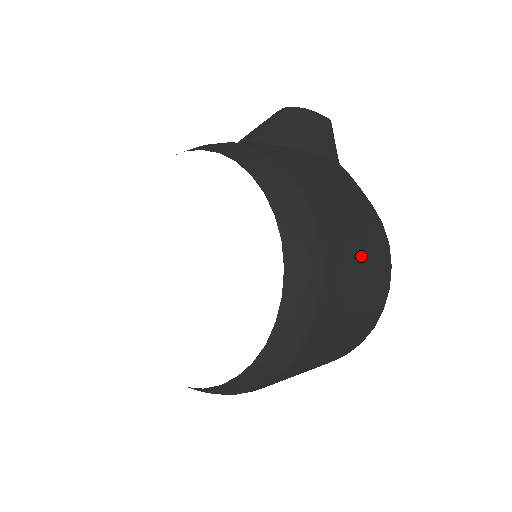
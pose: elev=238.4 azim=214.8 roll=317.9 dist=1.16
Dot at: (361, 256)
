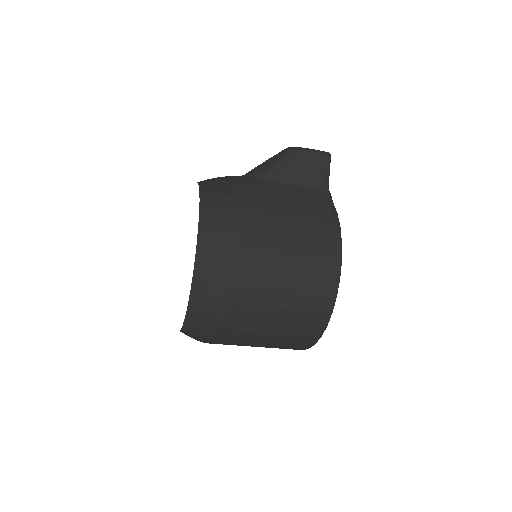
Dot at: (285, 264)
